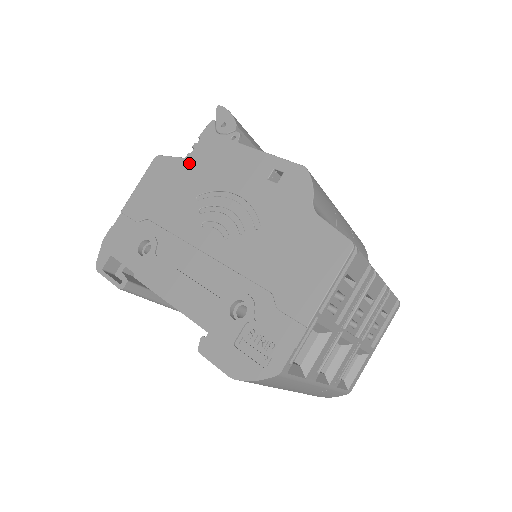
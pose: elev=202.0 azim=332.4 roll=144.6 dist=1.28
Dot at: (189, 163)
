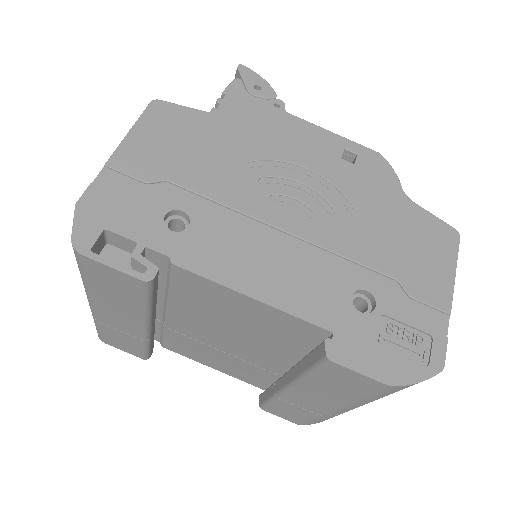
Dot at: (219, 120)
